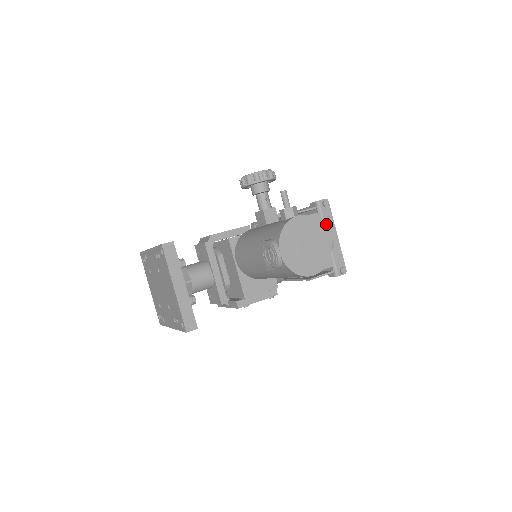
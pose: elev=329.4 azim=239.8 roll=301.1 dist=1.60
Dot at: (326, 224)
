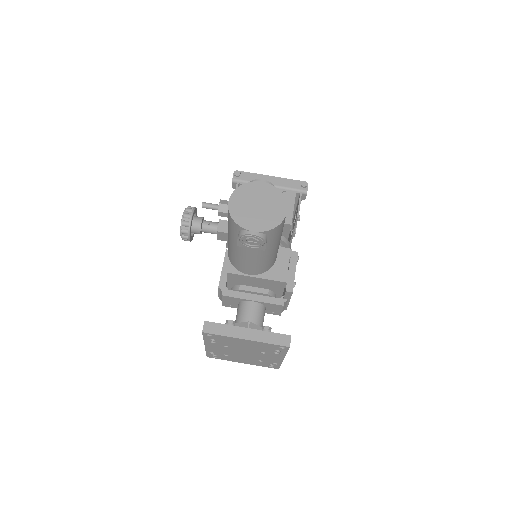
Dot at: occluded
